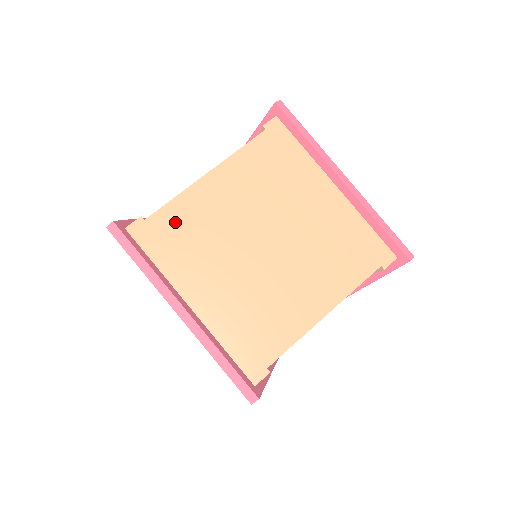
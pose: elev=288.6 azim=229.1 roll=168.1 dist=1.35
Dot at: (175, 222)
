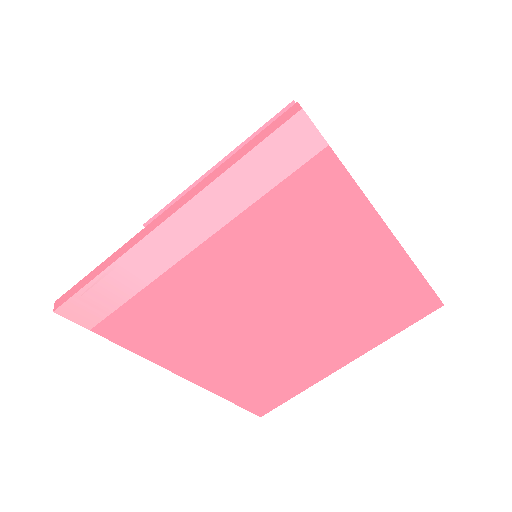
Dot at: occluded
